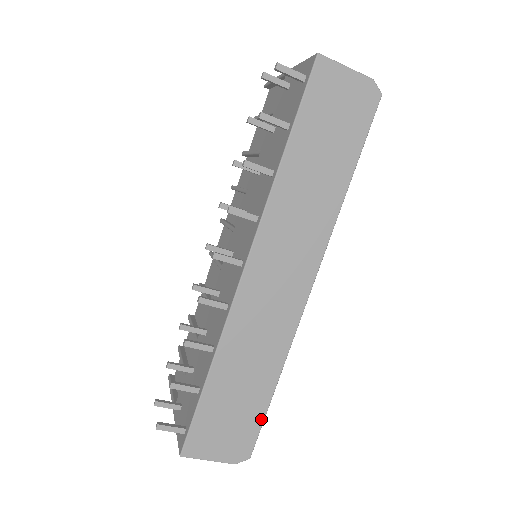
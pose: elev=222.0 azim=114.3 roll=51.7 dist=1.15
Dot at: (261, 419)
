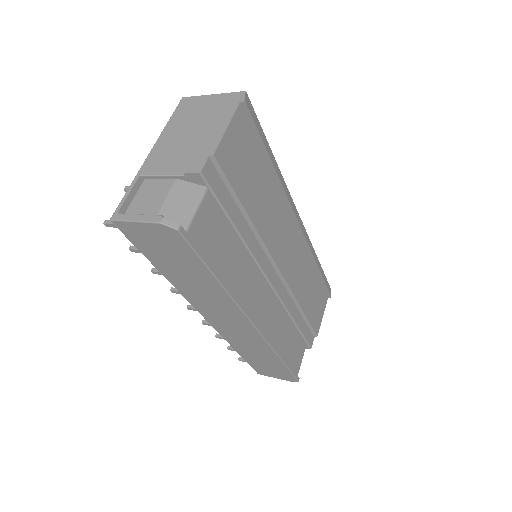
Dot at: (288, 371)
